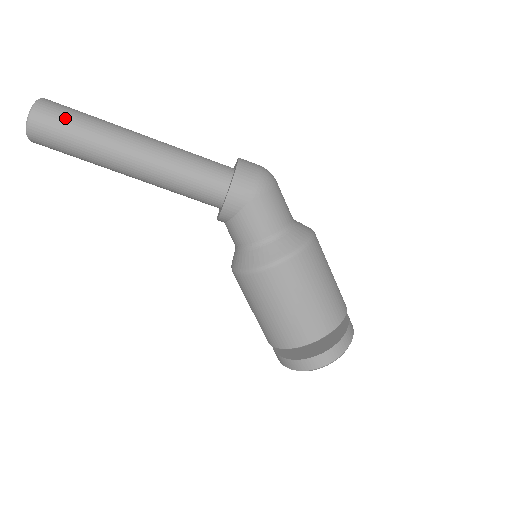
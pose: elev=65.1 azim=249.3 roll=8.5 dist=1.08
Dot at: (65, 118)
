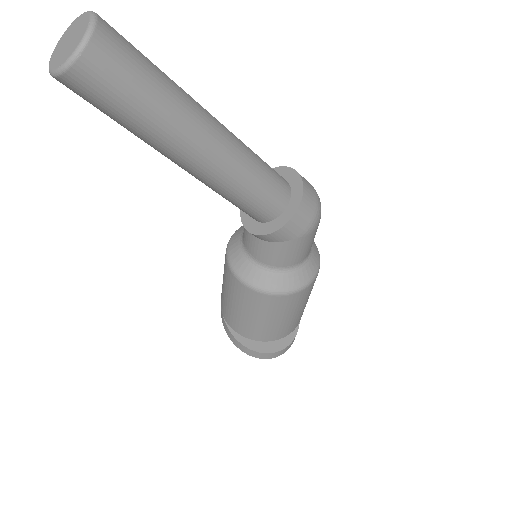
Dot at: (130, 79)
